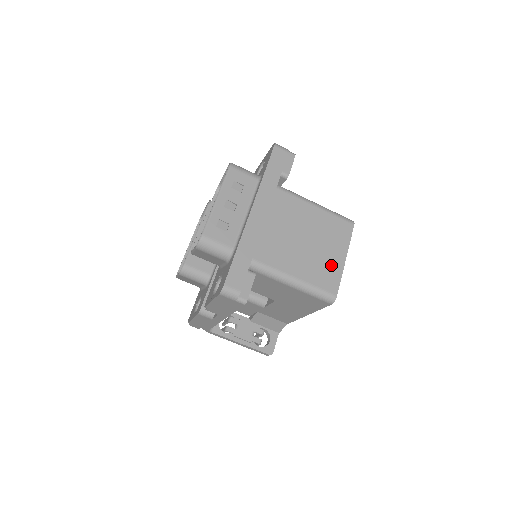
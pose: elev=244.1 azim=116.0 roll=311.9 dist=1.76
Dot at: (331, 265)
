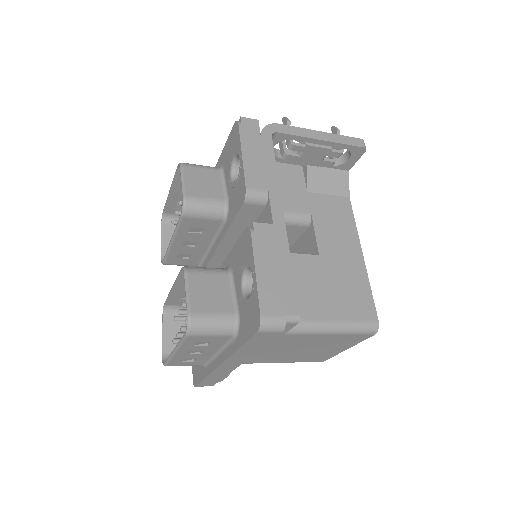
Dot at: (325, 354)
